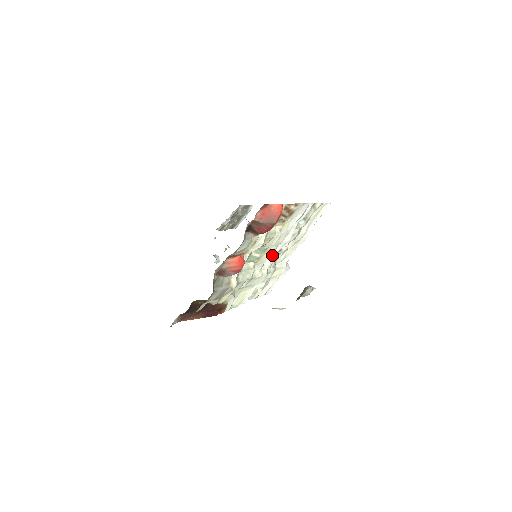
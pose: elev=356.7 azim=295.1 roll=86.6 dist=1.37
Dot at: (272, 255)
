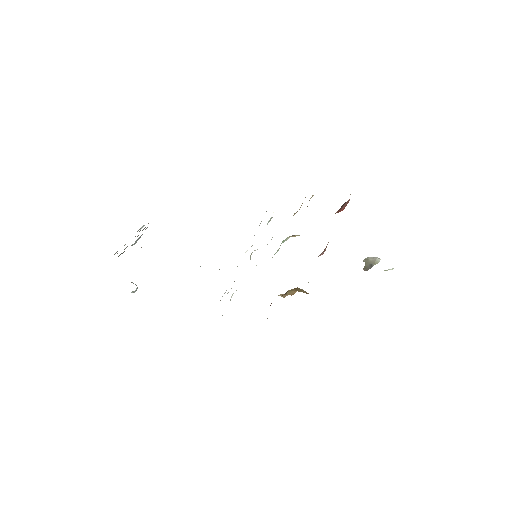
Dot at: occluded
